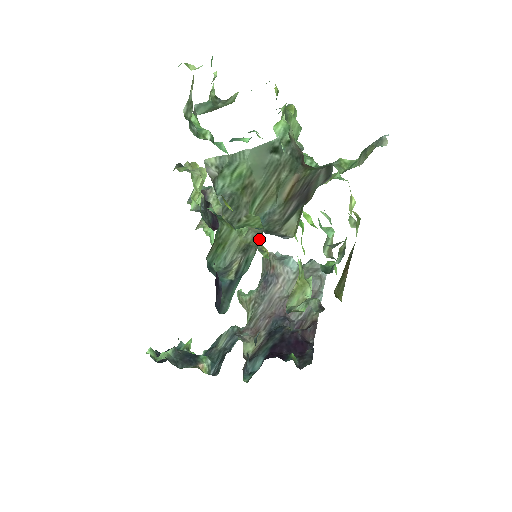
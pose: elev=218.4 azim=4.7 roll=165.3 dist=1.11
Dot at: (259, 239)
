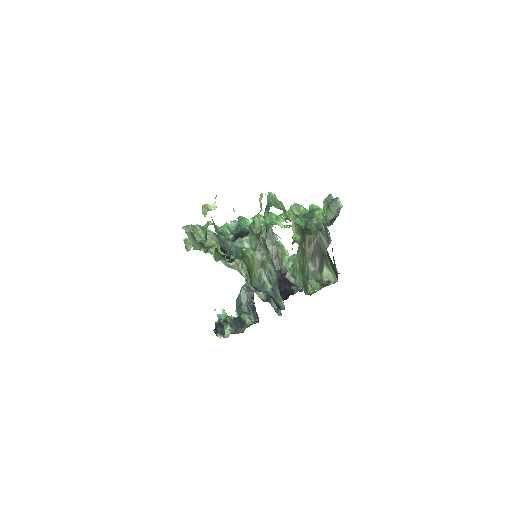
Dot at: (265, 254)
